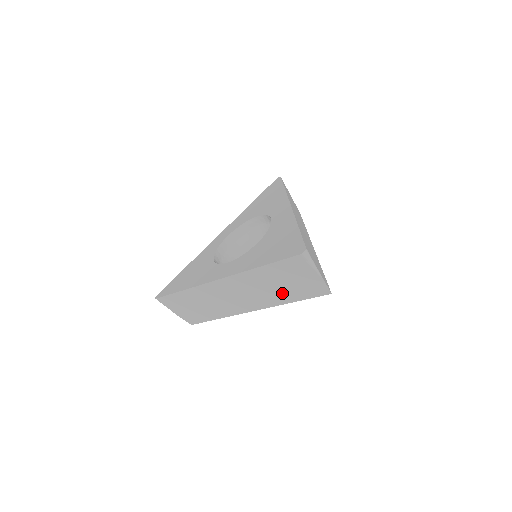
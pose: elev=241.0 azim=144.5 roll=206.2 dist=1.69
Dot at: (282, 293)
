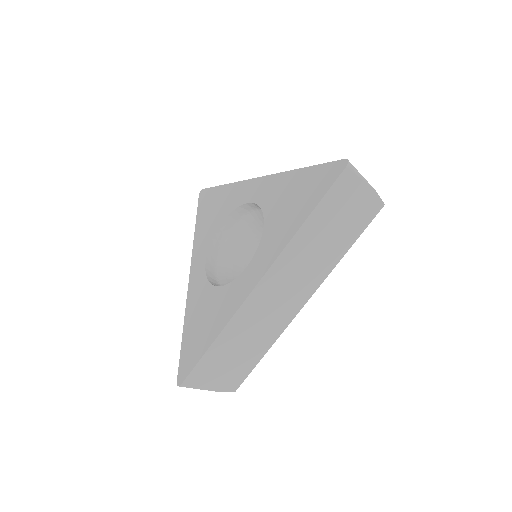
Dot at: (334, 246)
